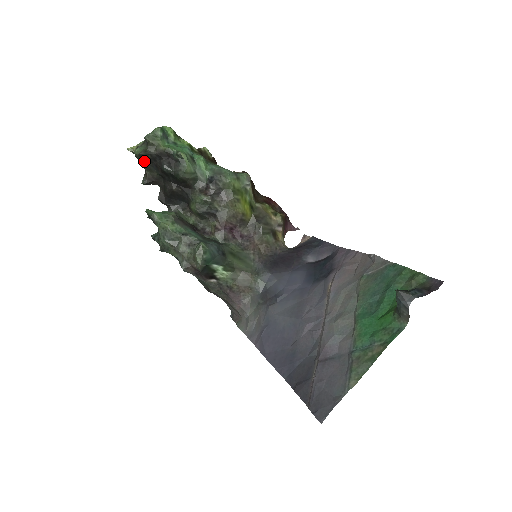
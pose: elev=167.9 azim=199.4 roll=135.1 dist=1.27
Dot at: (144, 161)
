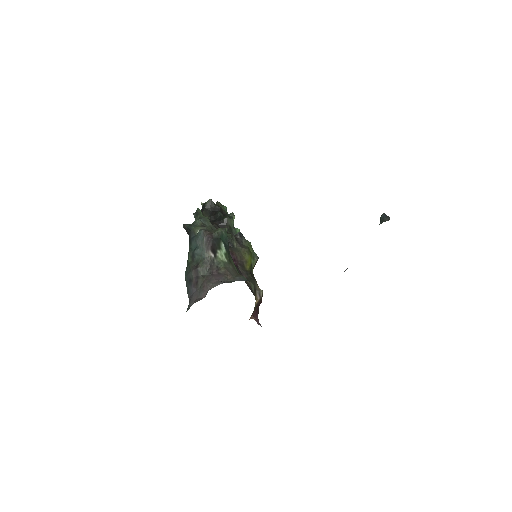
Dot at: (207, 208)
